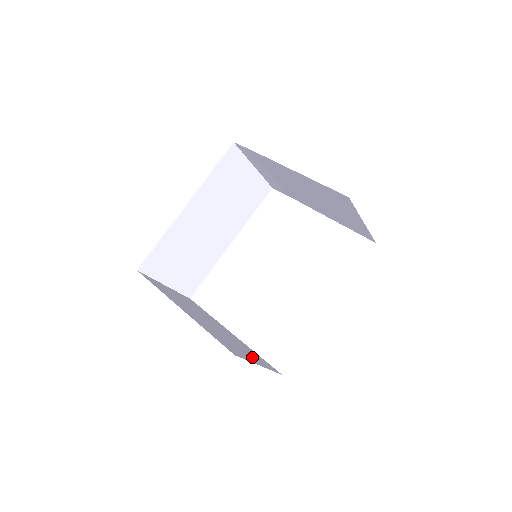
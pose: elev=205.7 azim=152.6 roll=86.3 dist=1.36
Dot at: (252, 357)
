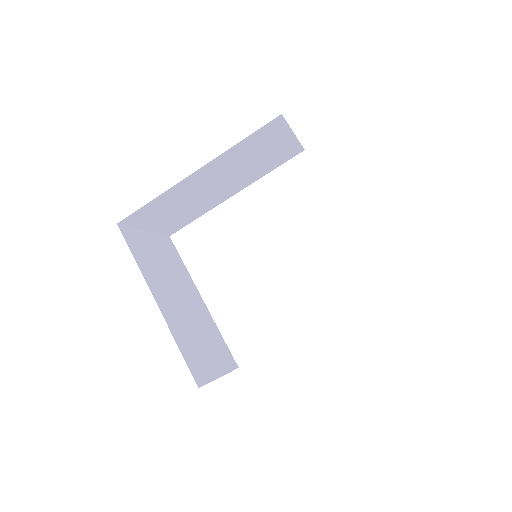
Dot at: (215, 359)
